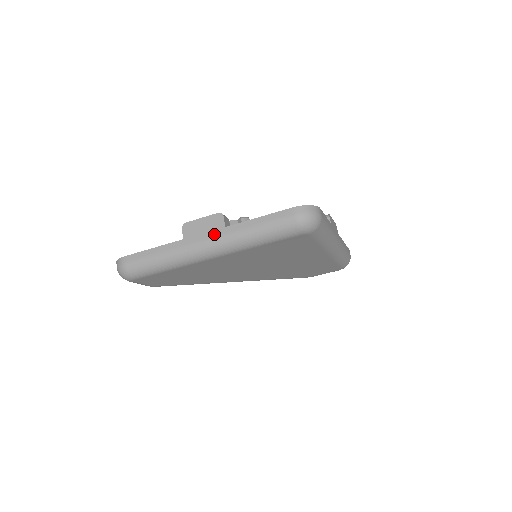
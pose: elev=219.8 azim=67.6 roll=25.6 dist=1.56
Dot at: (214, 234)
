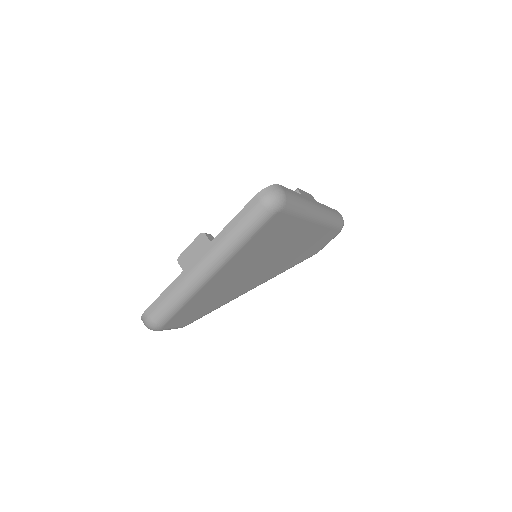
Dot at: (205, 253)
